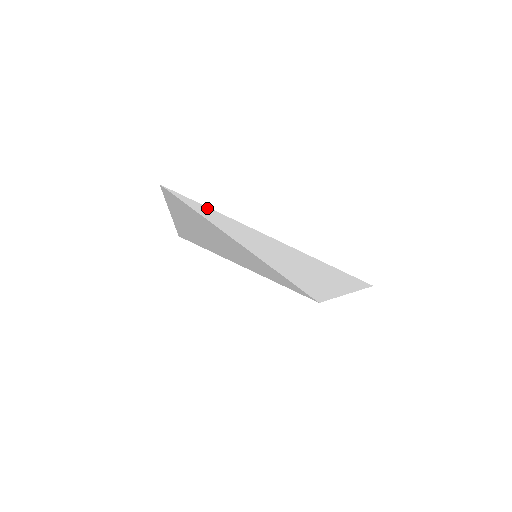
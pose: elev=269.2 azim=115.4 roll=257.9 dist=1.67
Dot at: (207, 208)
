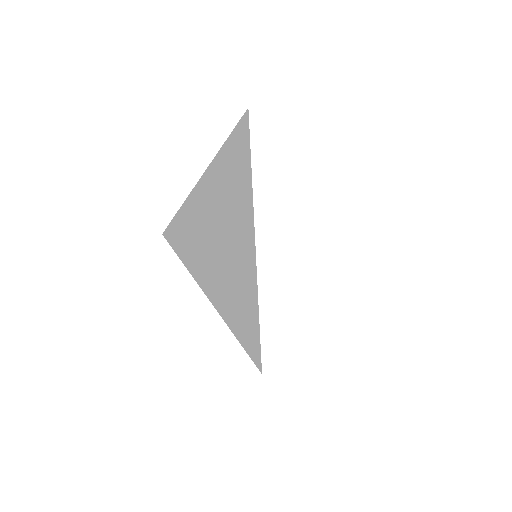
Dot at: (276, 148)
